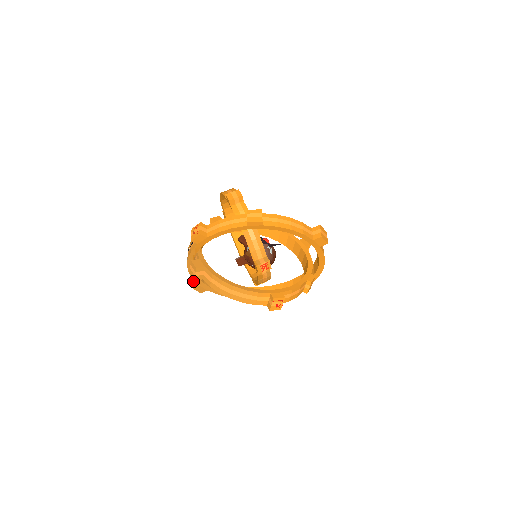
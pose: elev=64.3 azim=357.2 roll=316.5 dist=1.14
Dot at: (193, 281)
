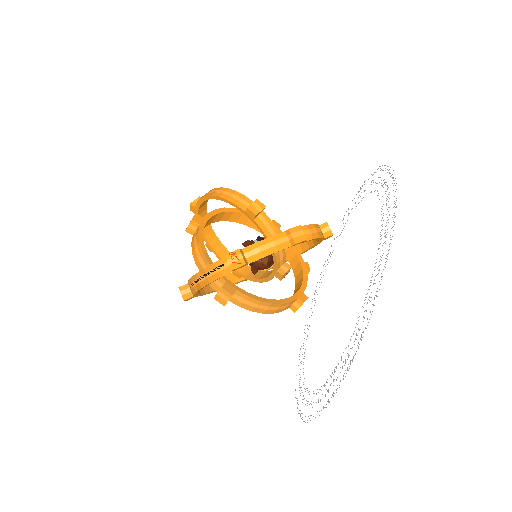
Dot at: (181, 292)
